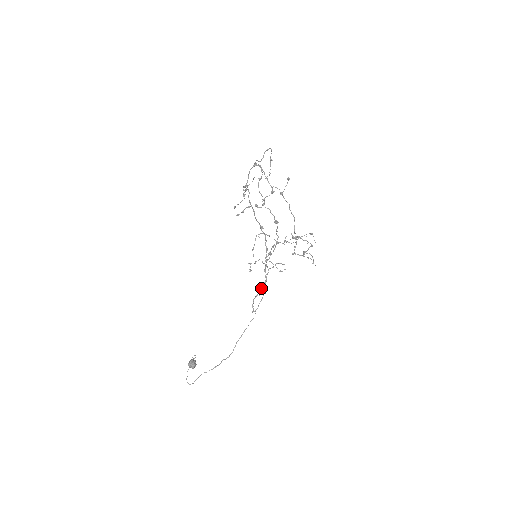
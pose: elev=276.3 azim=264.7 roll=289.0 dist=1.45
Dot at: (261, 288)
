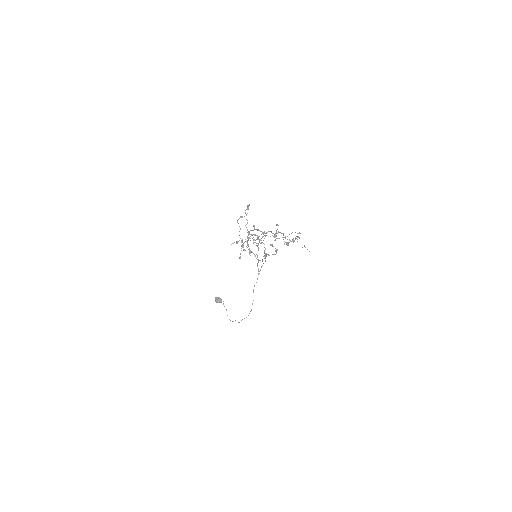
Dot at: (257, 255)
